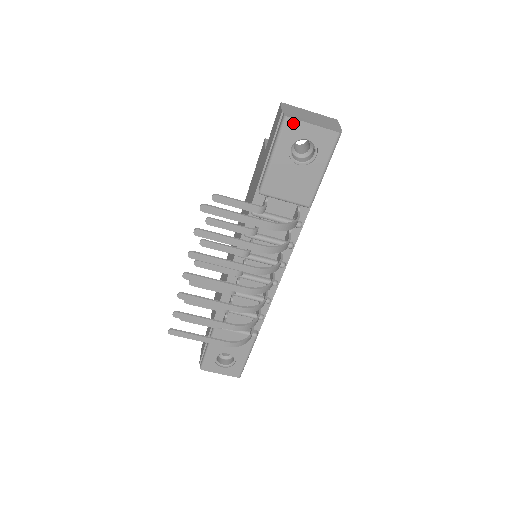
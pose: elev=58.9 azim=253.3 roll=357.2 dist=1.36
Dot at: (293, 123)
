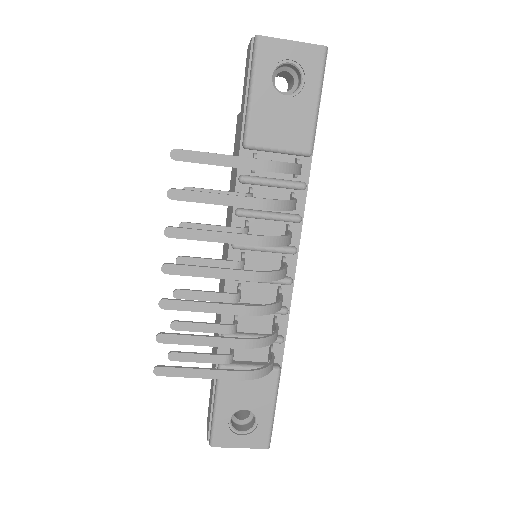
Dot at: (268, 43)
